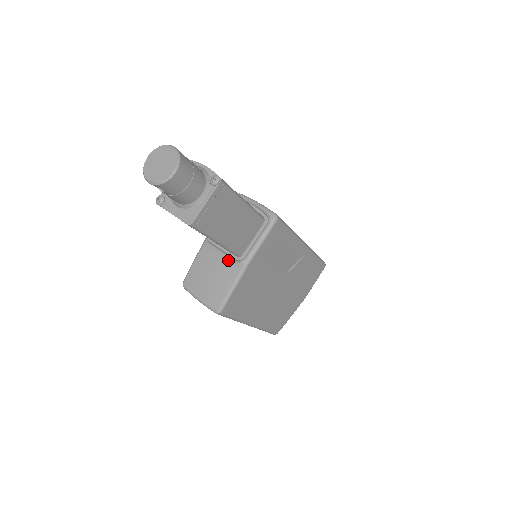
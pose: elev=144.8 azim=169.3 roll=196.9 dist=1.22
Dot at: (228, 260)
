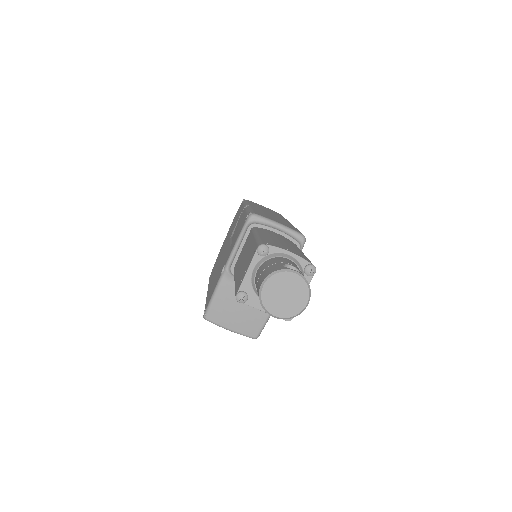
Dot at: occluded
